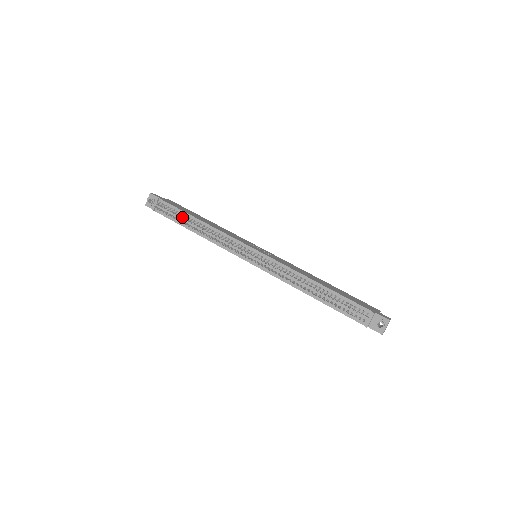
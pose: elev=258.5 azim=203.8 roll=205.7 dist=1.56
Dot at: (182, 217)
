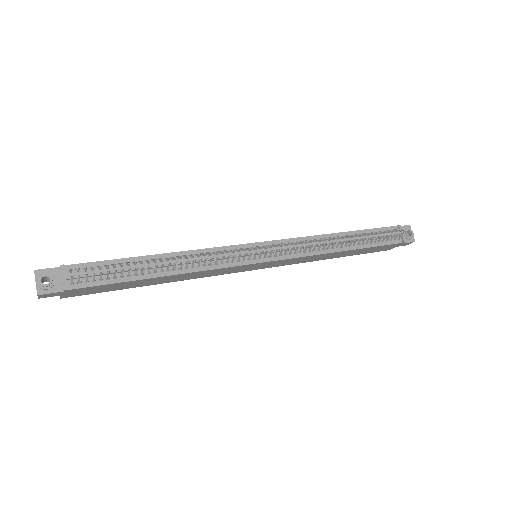
Dot at: (133, 263)
